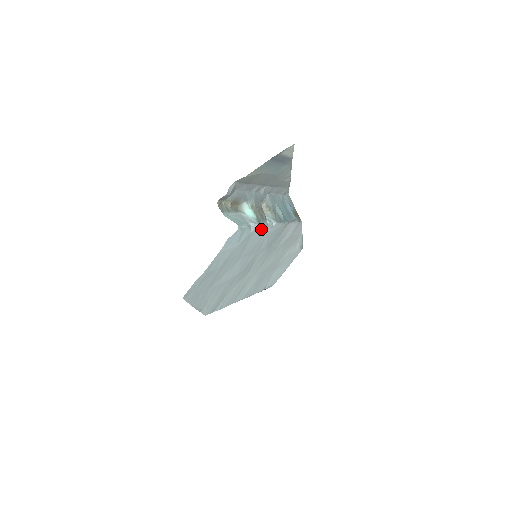
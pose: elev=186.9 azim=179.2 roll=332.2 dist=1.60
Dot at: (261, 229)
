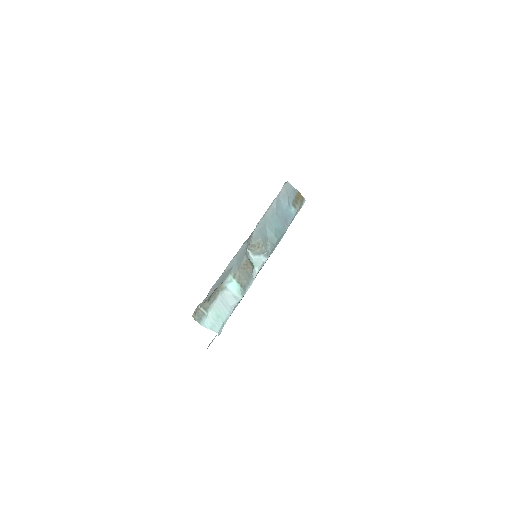
Dot at: occluded
